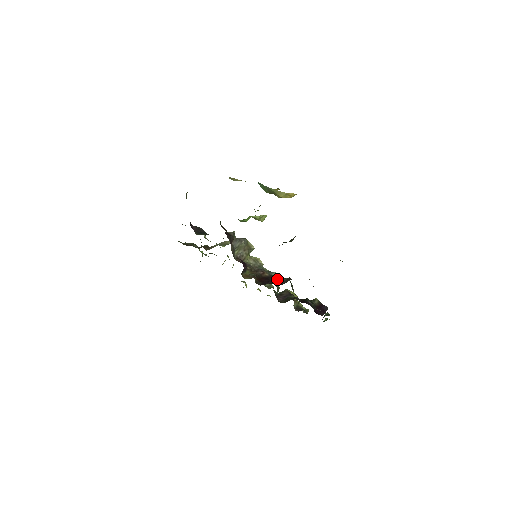
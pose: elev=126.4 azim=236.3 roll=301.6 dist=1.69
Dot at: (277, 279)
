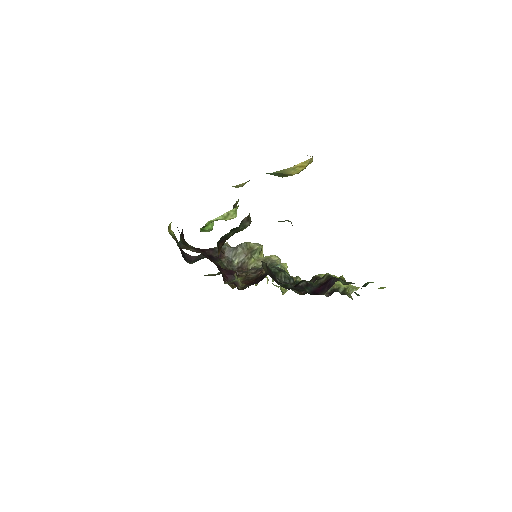
Dot at: occluded
